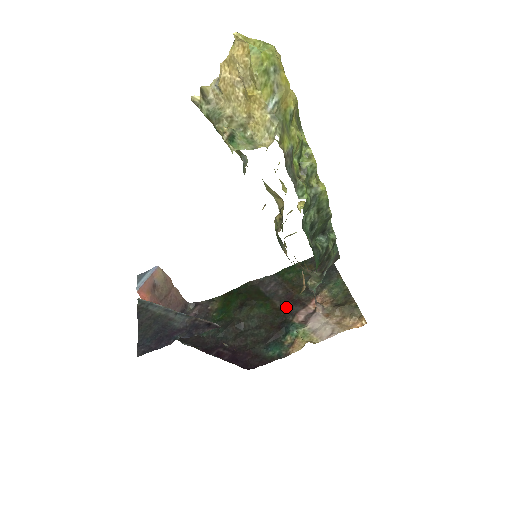
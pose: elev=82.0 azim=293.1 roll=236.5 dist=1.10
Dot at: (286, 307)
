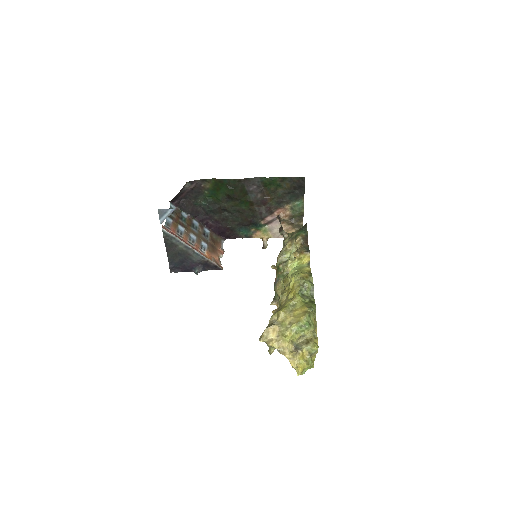
Dot at: (260, 210)
